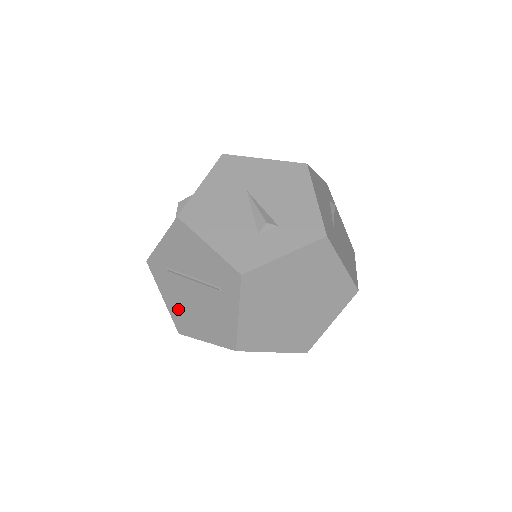
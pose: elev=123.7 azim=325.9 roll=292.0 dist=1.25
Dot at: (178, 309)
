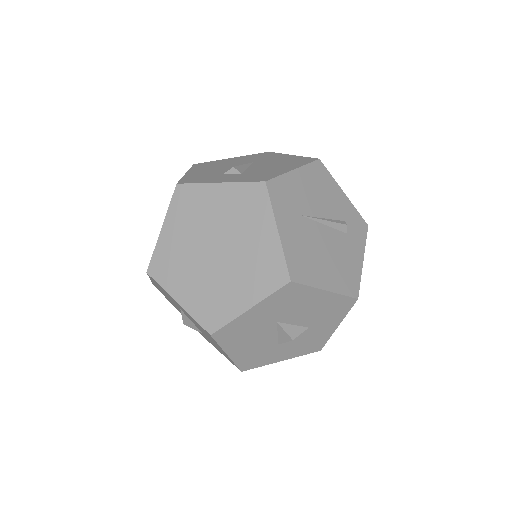
Dot at: occluded
